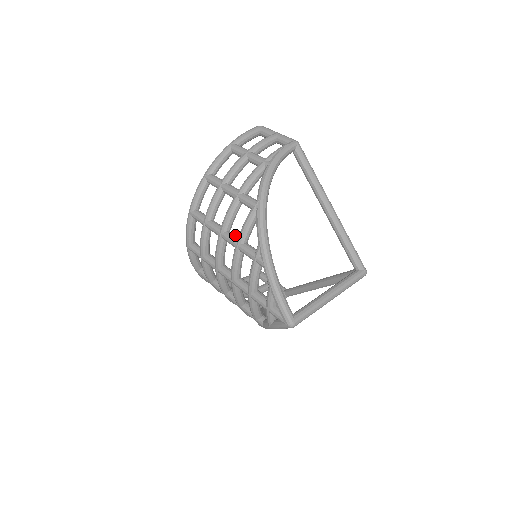
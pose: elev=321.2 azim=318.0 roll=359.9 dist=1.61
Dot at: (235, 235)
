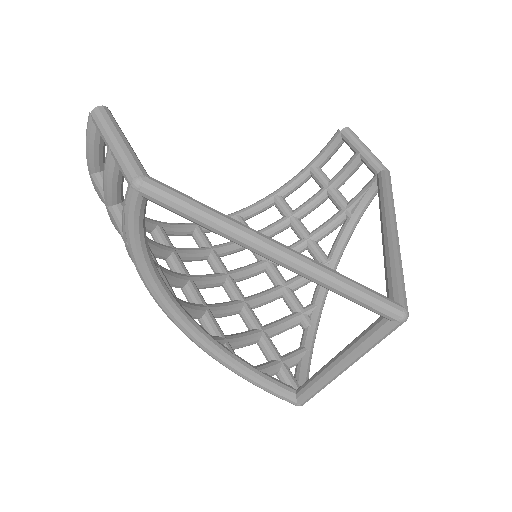
Dot at: (190, 297)
